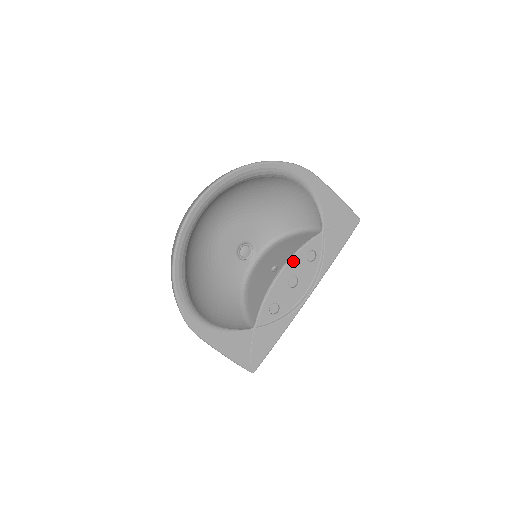
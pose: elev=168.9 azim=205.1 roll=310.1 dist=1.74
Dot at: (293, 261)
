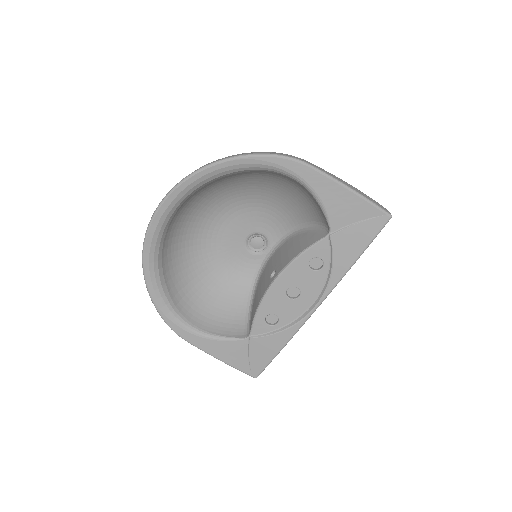
Dot at: (289, 270)
